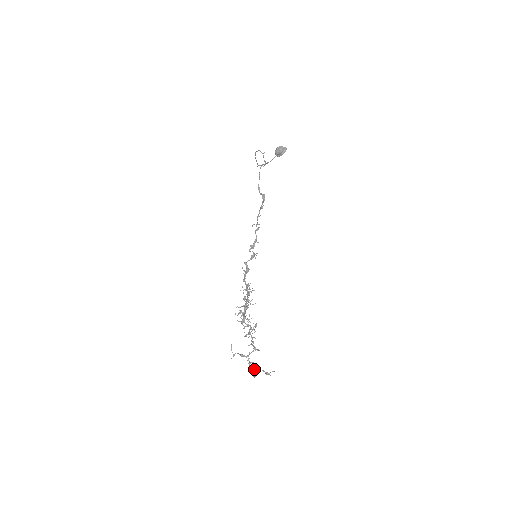
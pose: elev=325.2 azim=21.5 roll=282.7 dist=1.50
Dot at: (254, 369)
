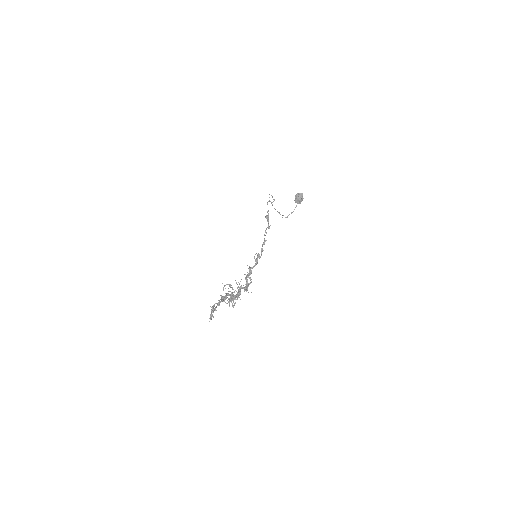
Dot at: occluded
